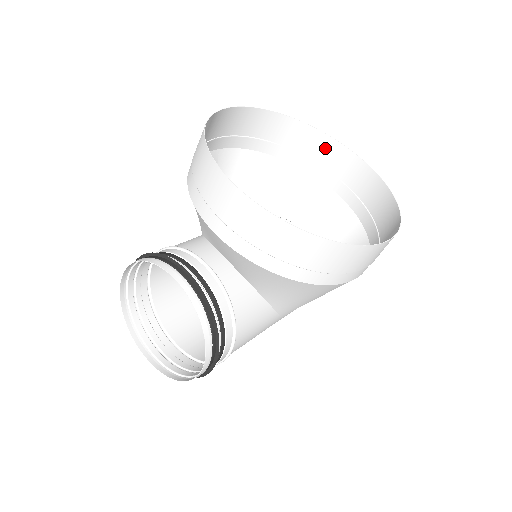
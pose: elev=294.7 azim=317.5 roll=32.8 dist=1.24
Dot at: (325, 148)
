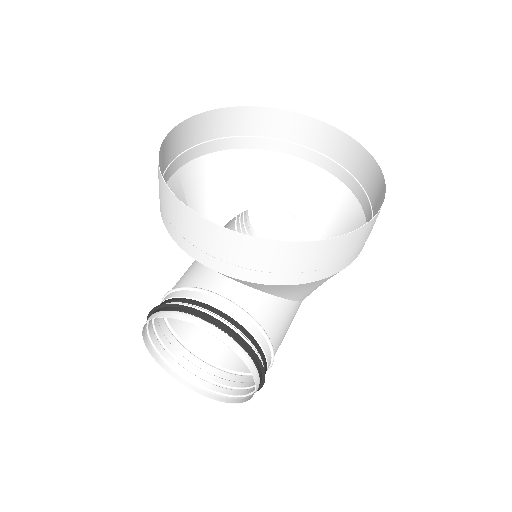
Dot at: (278, 122)
